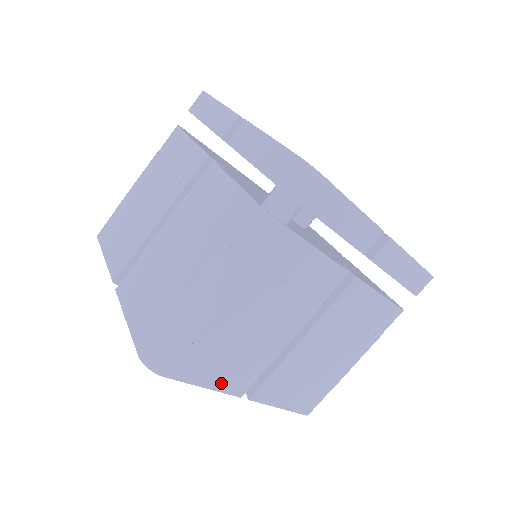
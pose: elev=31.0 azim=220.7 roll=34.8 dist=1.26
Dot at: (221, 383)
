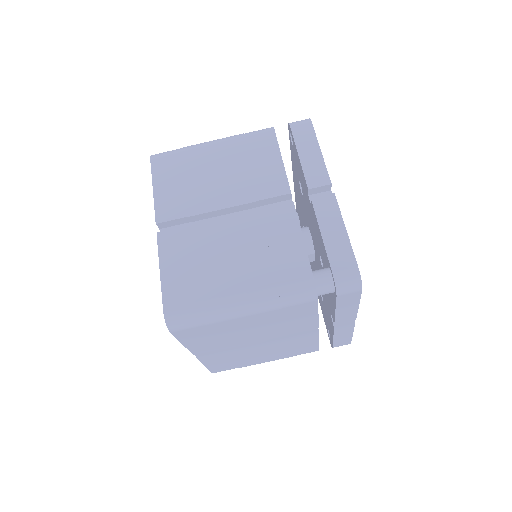
Dot at: (194, 346)
